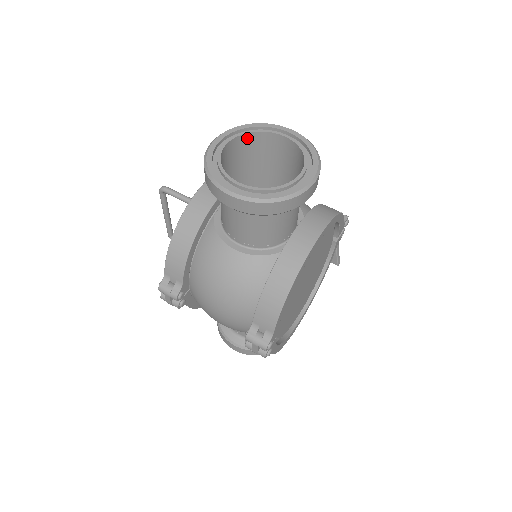
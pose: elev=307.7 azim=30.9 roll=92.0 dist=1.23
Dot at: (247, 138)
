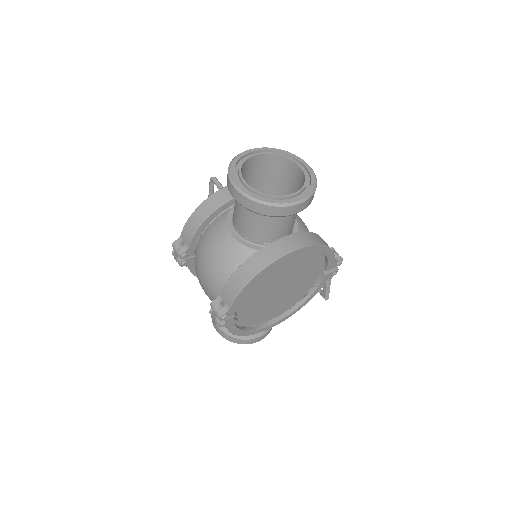
Dot at: (274, 158)
